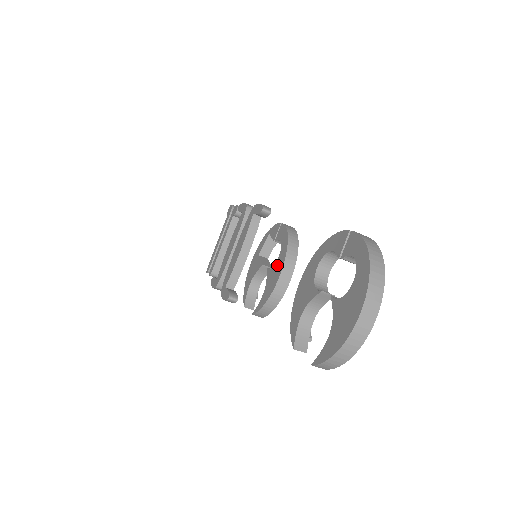
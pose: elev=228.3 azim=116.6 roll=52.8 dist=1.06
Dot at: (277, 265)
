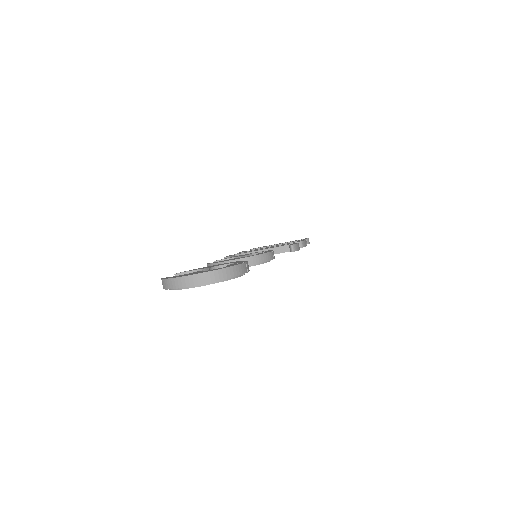
Dot at: (238, 258)
